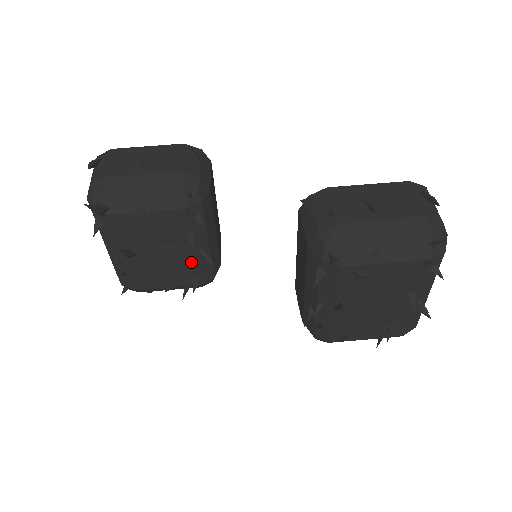
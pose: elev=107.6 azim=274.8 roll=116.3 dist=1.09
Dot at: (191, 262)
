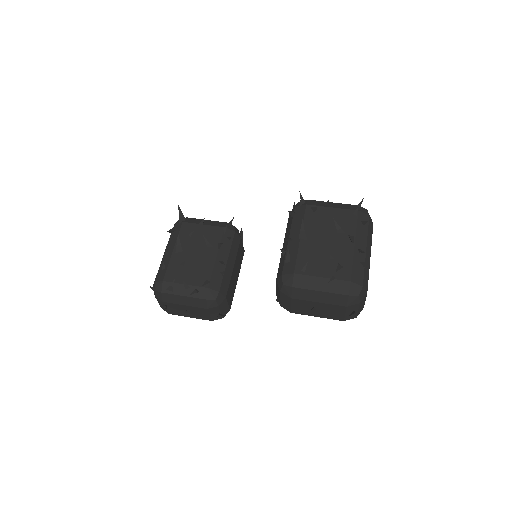
Dot at: (211, 266)
